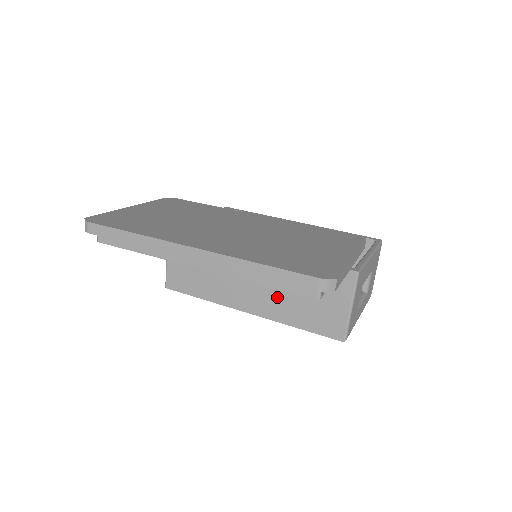
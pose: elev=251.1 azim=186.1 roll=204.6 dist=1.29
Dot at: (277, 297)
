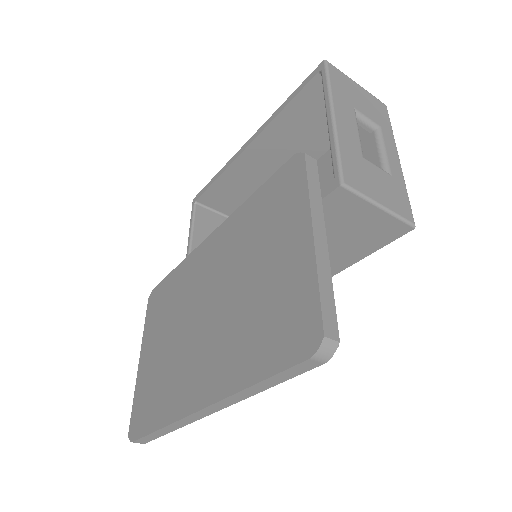
Dot at: occluded
